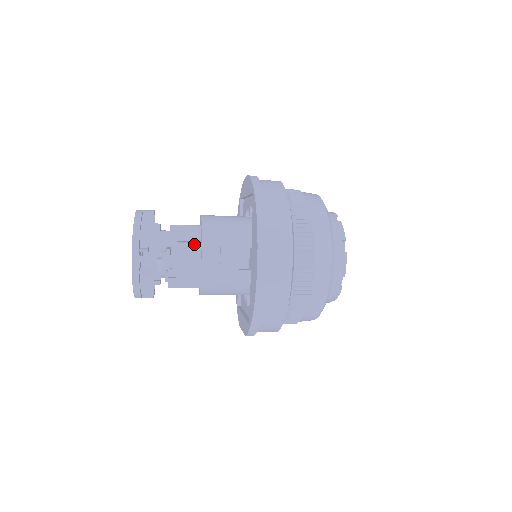
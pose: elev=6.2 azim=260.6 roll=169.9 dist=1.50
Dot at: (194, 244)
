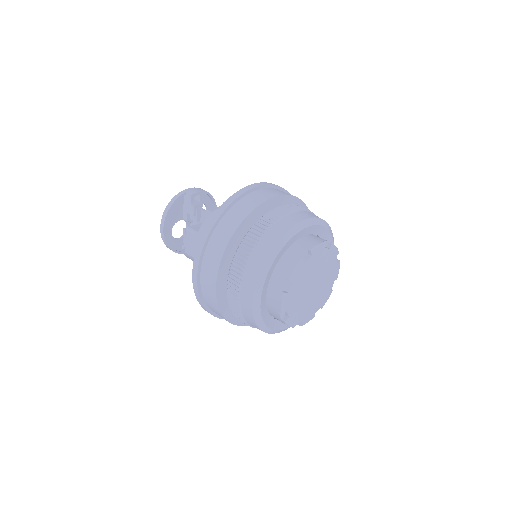
Dot at: (195, 233)
